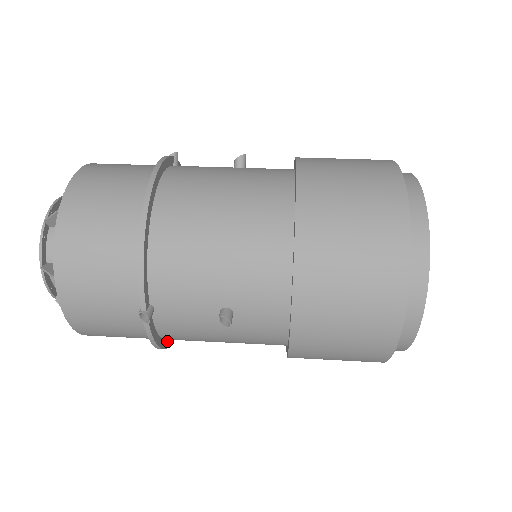
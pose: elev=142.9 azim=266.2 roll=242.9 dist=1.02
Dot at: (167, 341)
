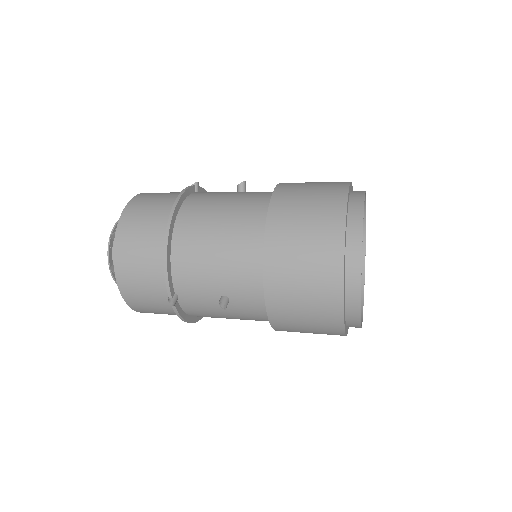
Dot at: (196, 317)
